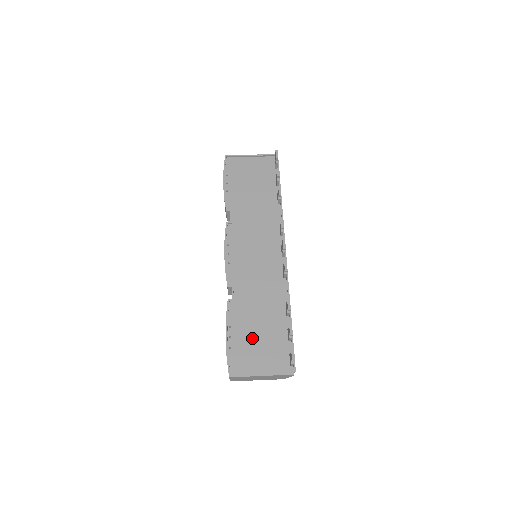
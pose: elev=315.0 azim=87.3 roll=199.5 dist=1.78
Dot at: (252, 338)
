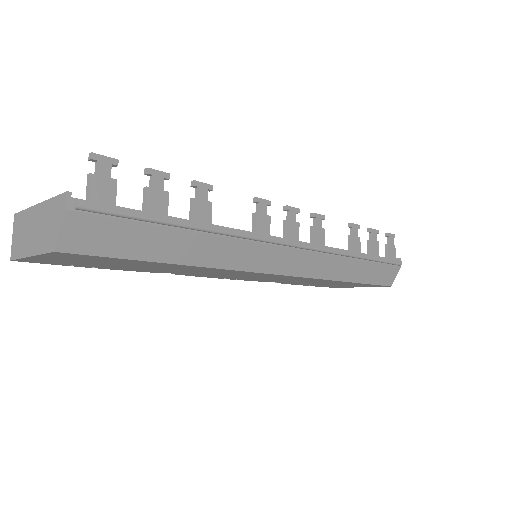
Dot at: occluded
